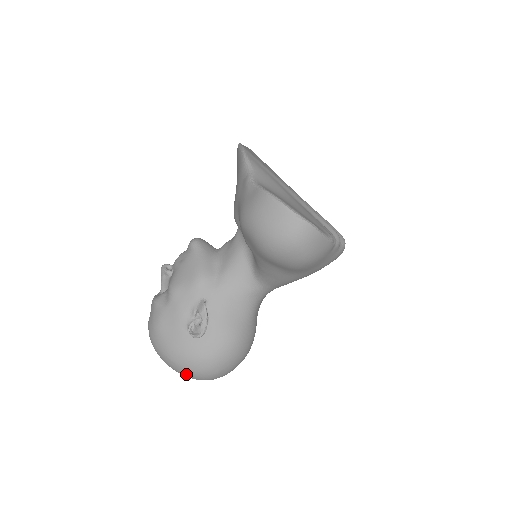
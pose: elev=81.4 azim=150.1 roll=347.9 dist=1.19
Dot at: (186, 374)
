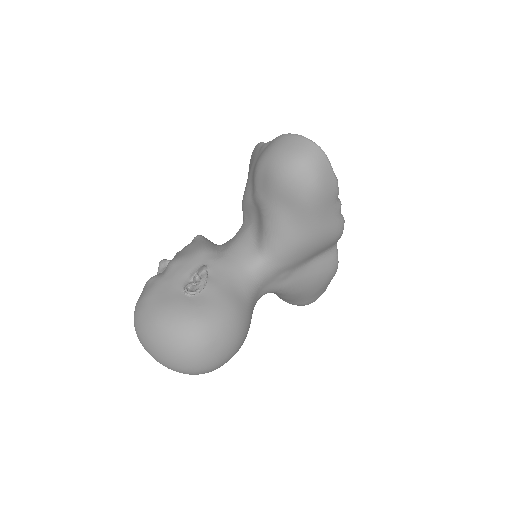
Dot at: (171, 345)
